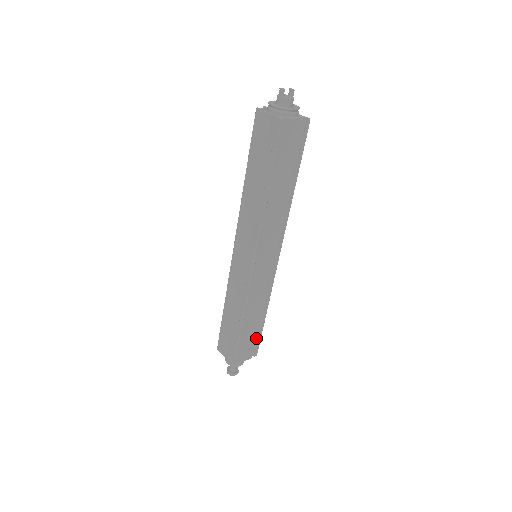
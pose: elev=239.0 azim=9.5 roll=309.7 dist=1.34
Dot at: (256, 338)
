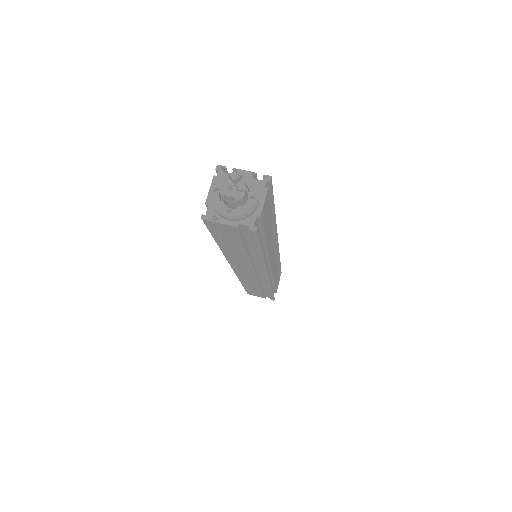
Dot at: occluded
